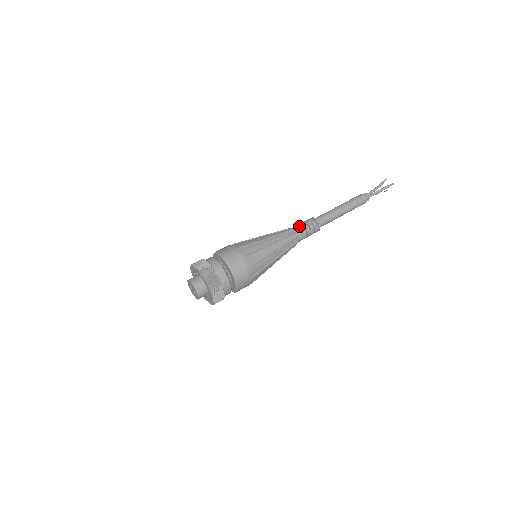
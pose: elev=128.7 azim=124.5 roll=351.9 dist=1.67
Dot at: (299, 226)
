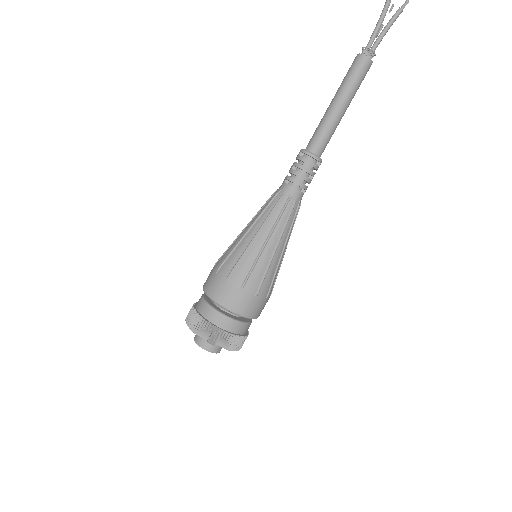
Dot at: (296, 183)
